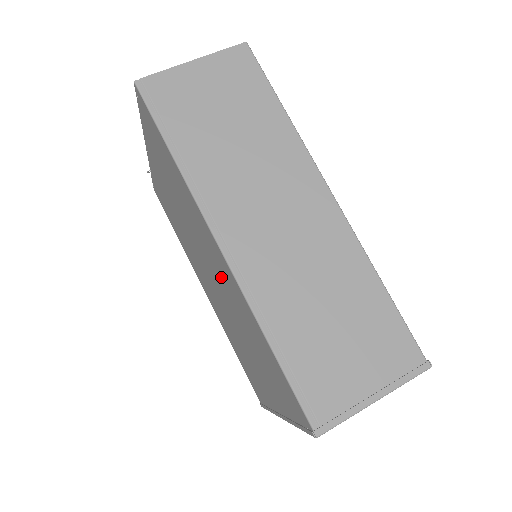
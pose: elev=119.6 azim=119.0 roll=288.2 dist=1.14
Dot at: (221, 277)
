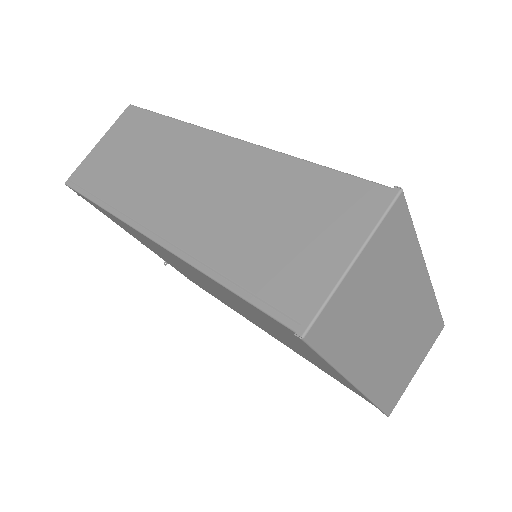
Dot at: (200, 278)
